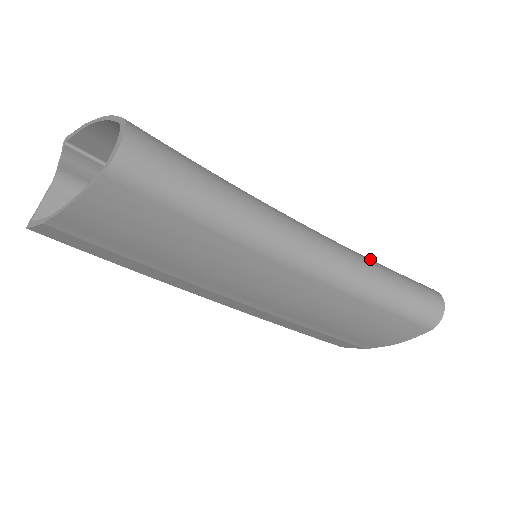
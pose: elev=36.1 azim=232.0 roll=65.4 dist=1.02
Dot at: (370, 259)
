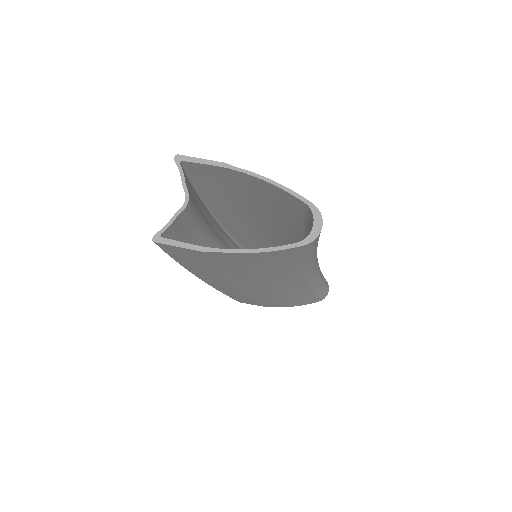
Dot at: occluded
